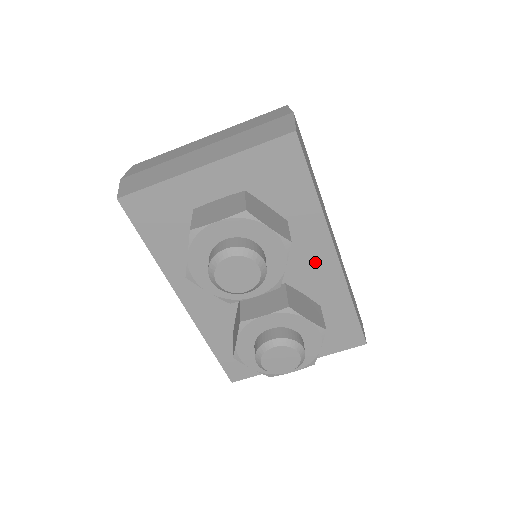
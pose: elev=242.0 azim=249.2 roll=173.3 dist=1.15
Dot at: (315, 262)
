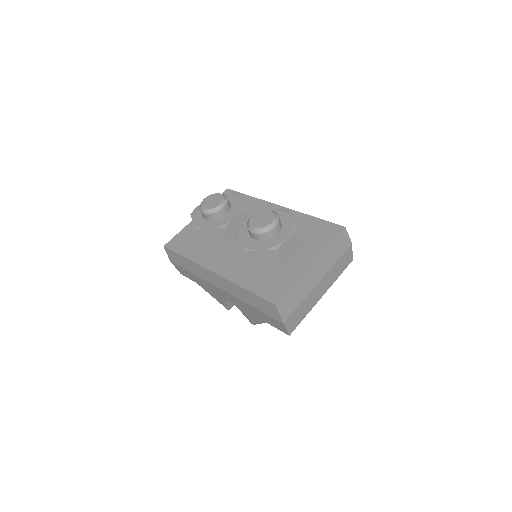
Dot at: occluded
